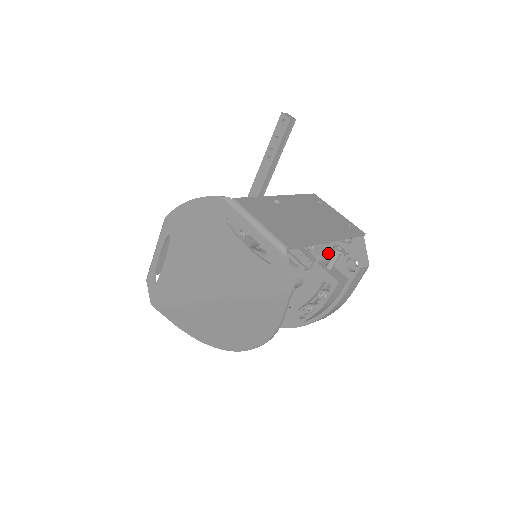
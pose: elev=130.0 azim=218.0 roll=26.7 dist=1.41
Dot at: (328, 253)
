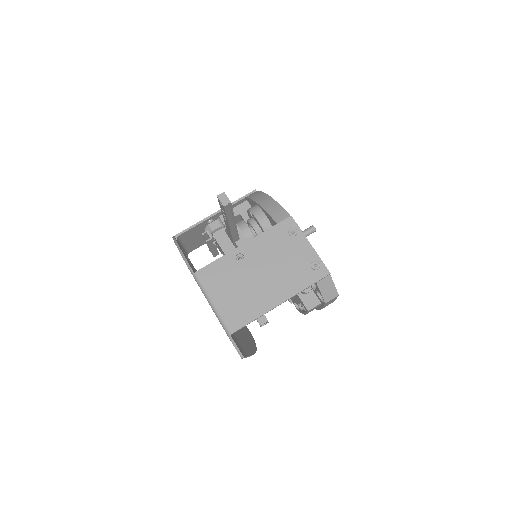
Dot at: occluded
